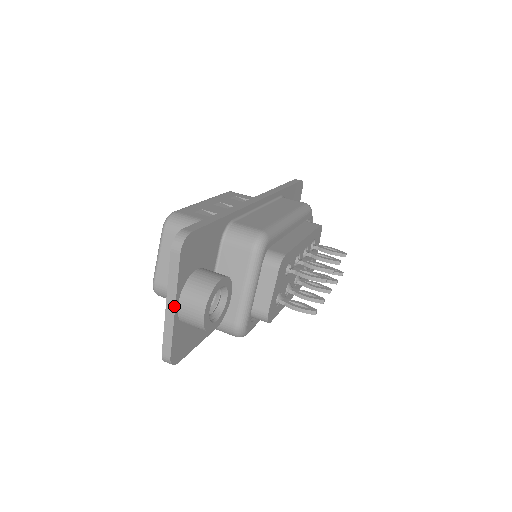
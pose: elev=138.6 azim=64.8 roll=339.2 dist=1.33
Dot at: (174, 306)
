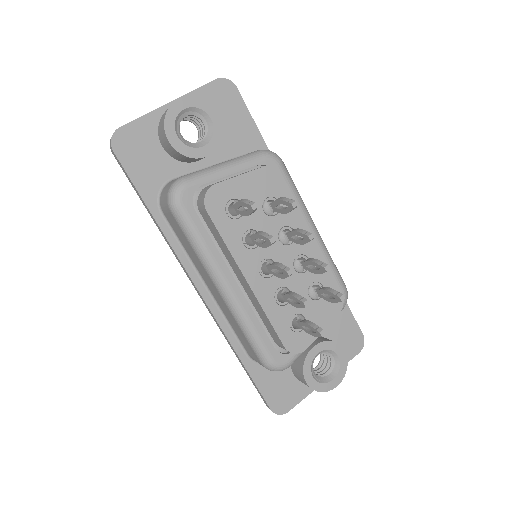
Dot at: (171, 102)
